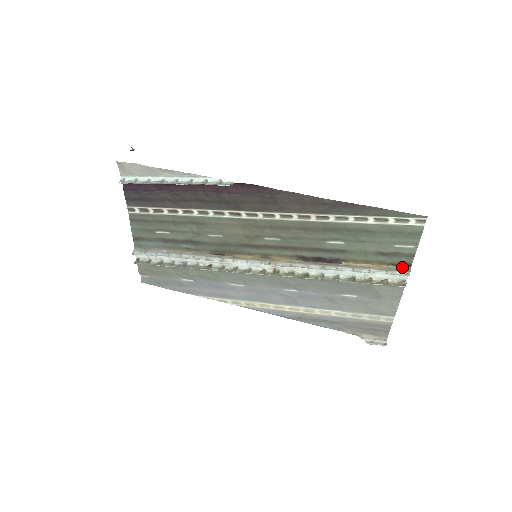
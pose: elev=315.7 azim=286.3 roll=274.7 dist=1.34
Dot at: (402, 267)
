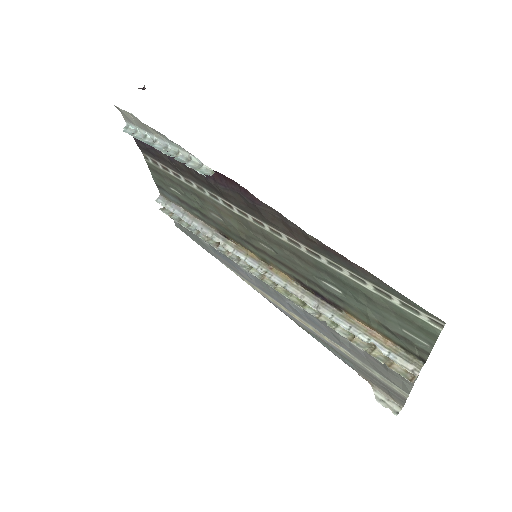
Dot at: (413, 356)
